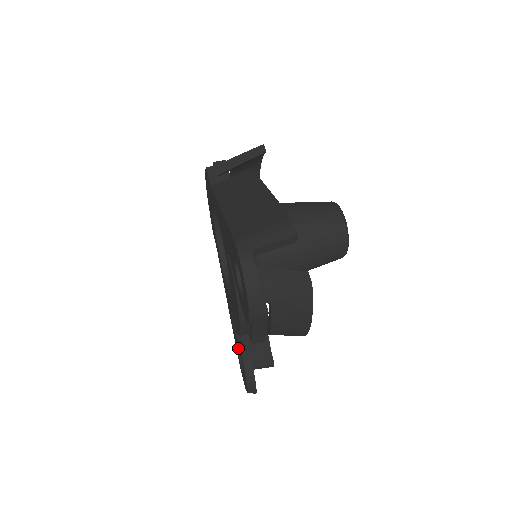
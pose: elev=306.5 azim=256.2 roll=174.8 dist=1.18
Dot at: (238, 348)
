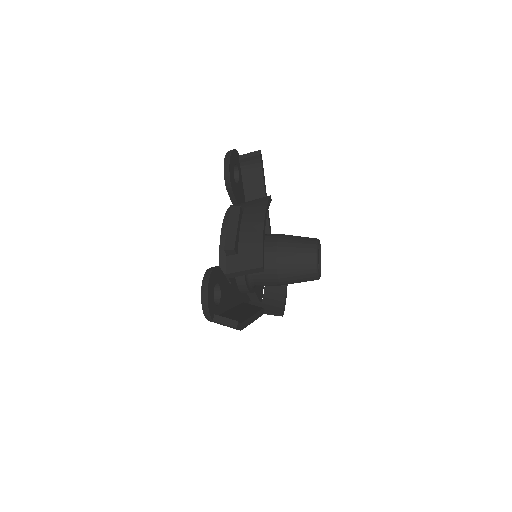
Dot at: (214, 288)
